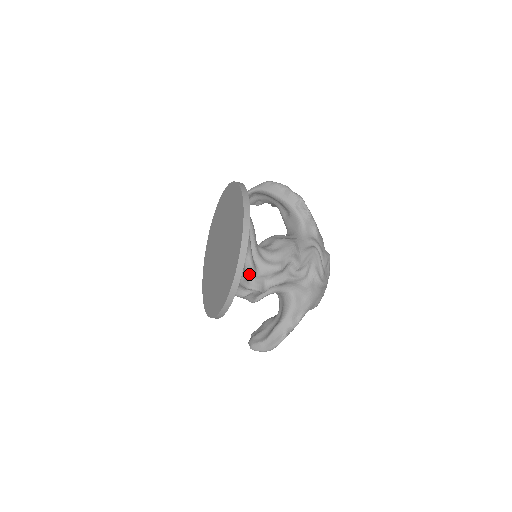
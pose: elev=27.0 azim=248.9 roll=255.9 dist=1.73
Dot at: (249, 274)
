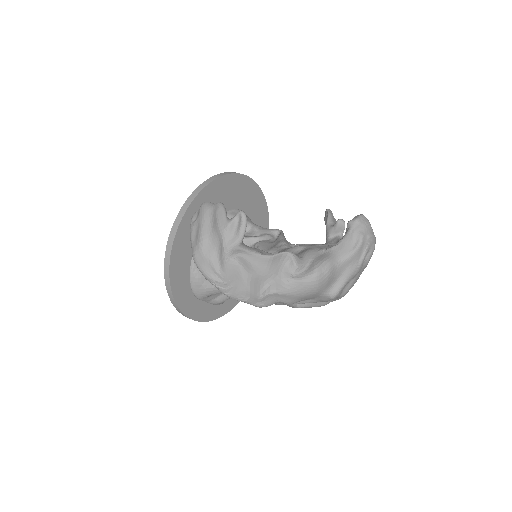
Dot at: occluded
